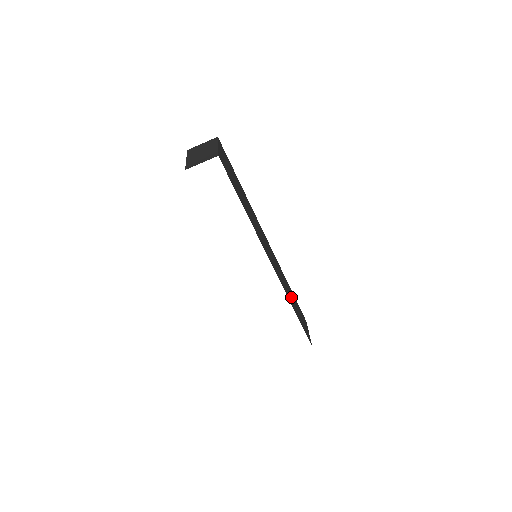
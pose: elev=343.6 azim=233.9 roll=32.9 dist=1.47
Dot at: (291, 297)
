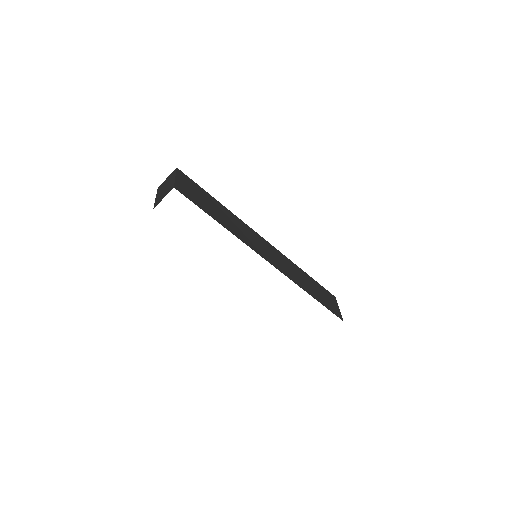
Dot at: (305, 282)
